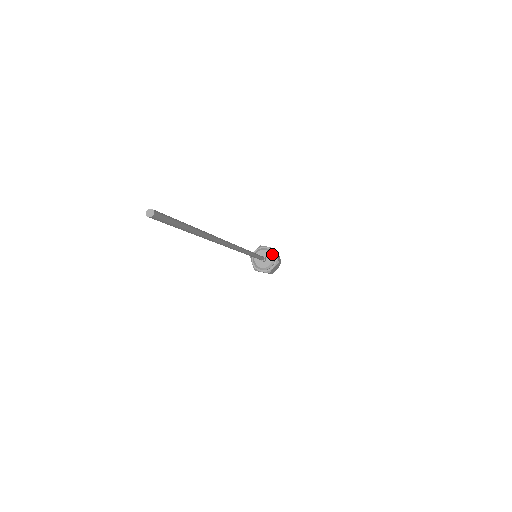
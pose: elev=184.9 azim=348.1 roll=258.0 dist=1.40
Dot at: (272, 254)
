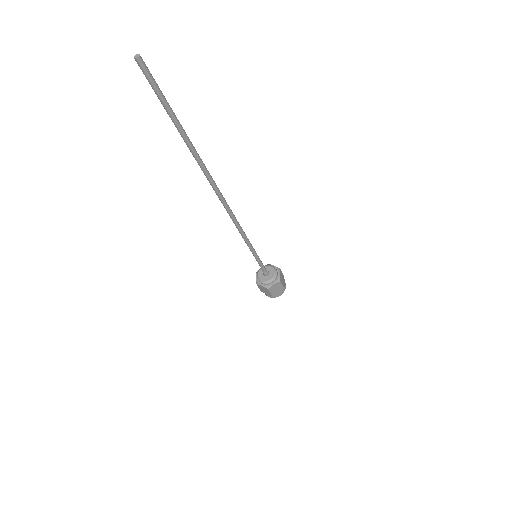
Dot at: (270, 266)
